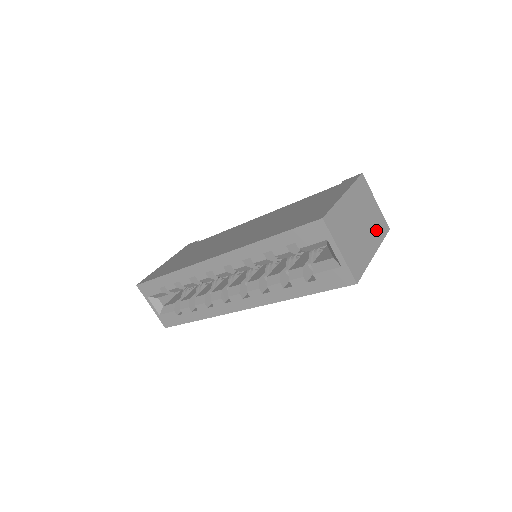
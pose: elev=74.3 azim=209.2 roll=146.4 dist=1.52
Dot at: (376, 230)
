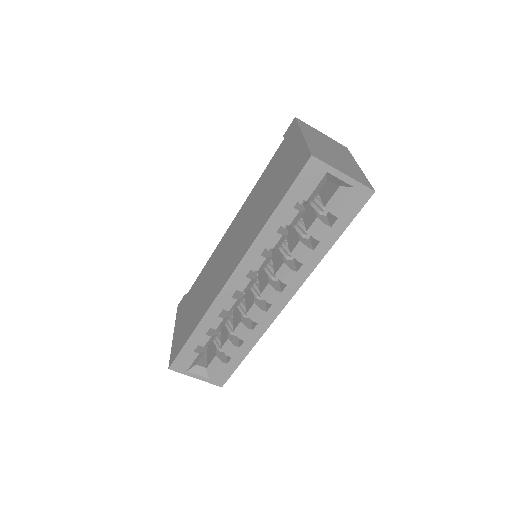
Dot at: (342, 151)
